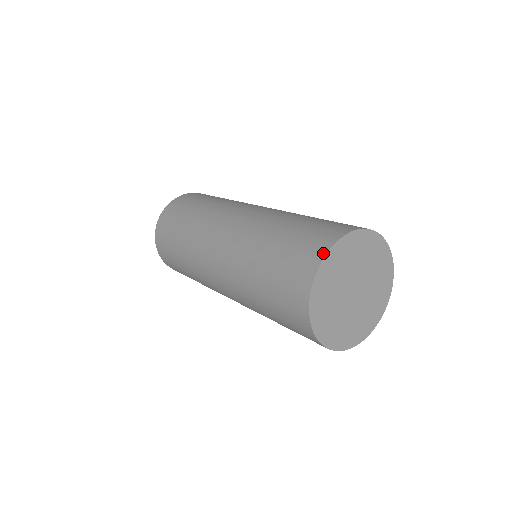
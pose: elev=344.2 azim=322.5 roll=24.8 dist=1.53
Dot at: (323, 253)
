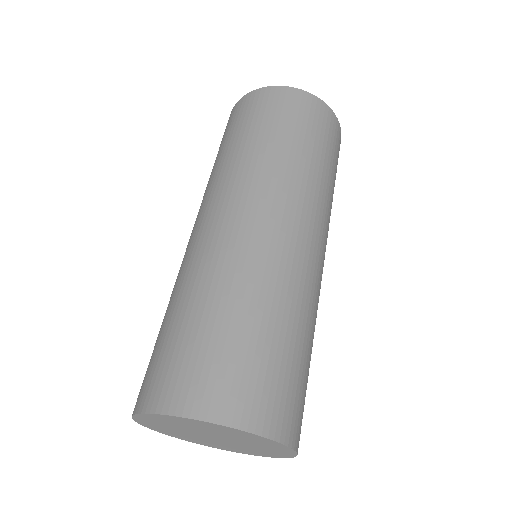
Dot at: occluded
